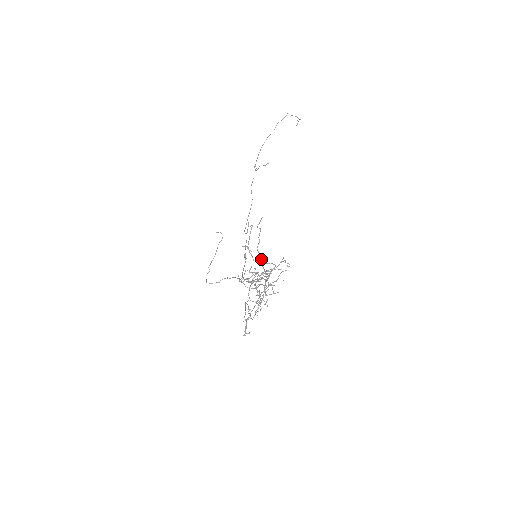
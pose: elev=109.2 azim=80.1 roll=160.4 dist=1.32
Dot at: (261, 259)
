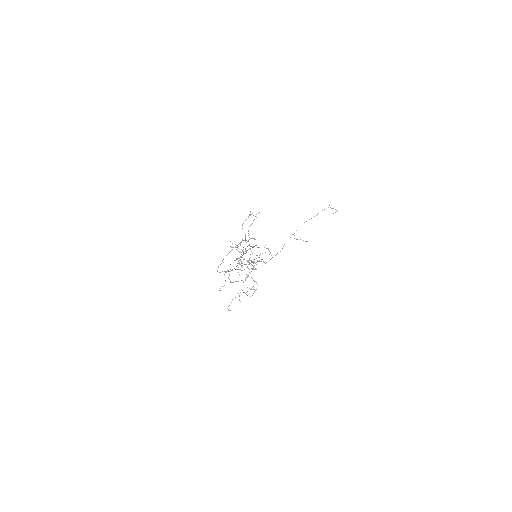
Dot at: (248, 233)
